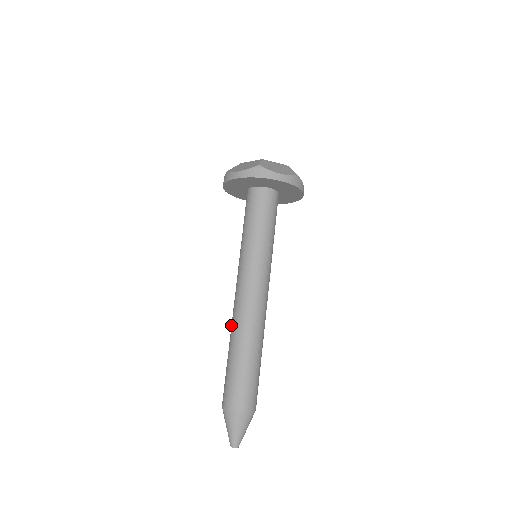
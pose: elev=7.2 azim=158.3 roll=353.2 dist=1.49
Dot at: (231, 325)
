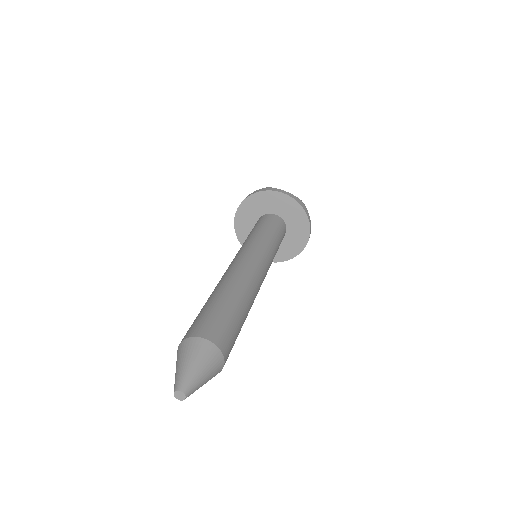
Dot at: occluded
